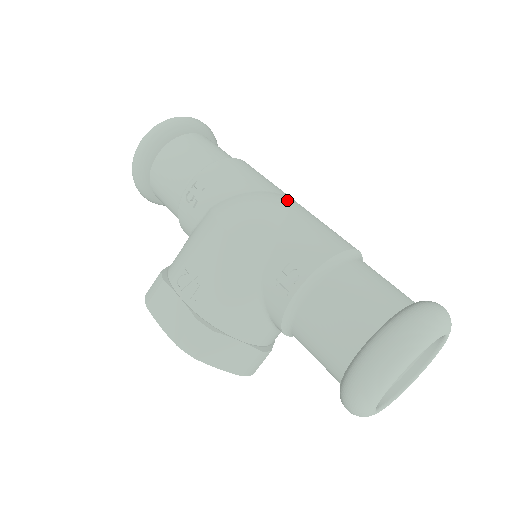
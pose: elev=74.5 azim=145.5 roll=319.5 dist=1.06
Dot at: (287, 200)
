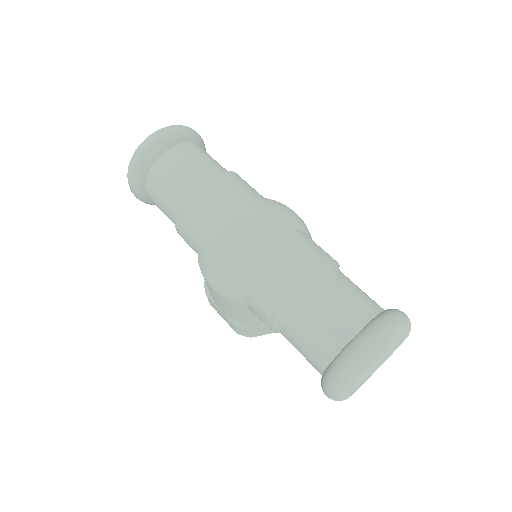
Dot at: (241, 241)
